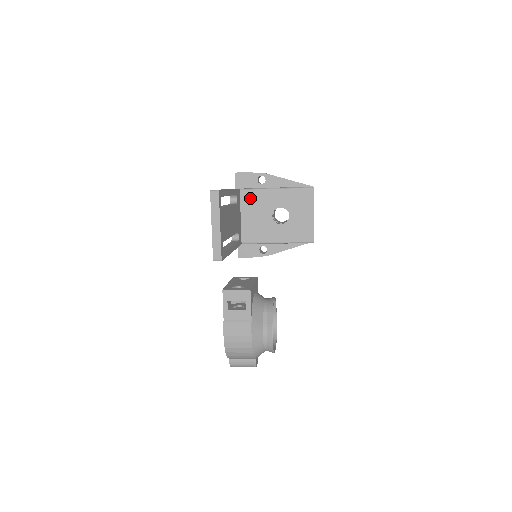
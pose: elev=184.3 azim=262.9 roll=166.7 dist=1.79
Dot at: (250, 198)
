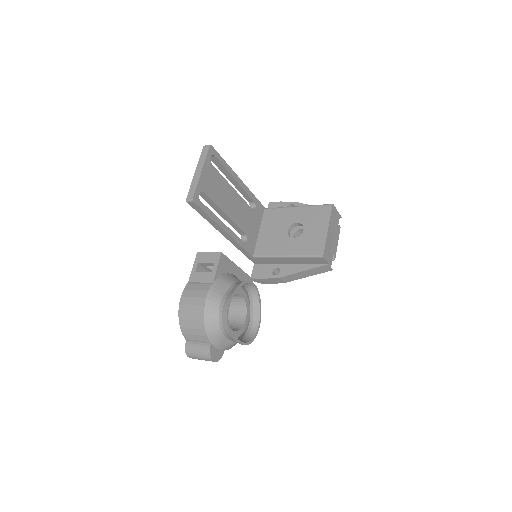
Dot at: (272, 215)
